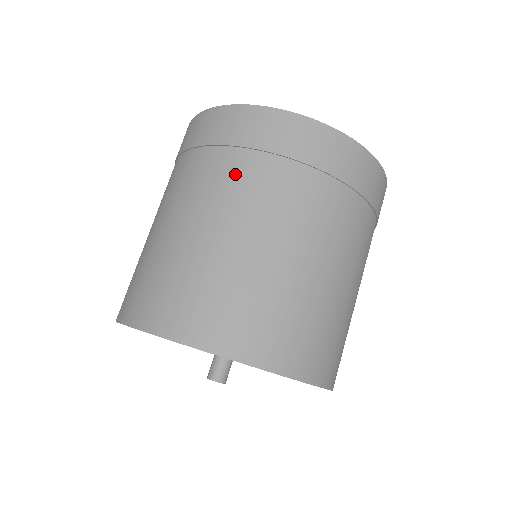
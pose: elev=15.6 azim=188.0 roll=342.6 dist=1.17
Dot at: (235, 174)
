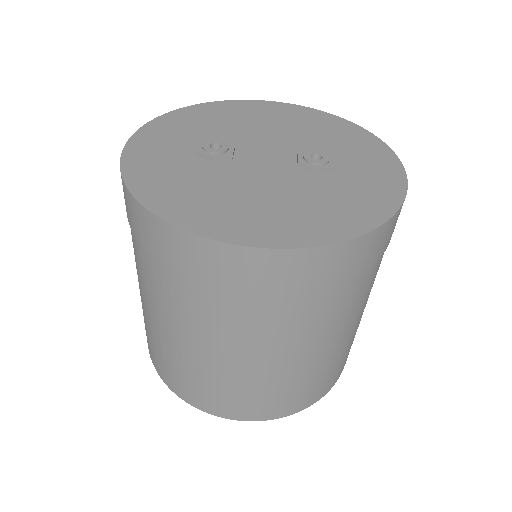
Dot at: (226, 315)
